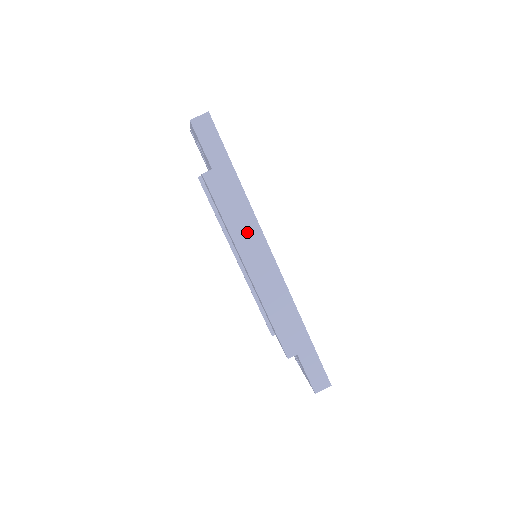
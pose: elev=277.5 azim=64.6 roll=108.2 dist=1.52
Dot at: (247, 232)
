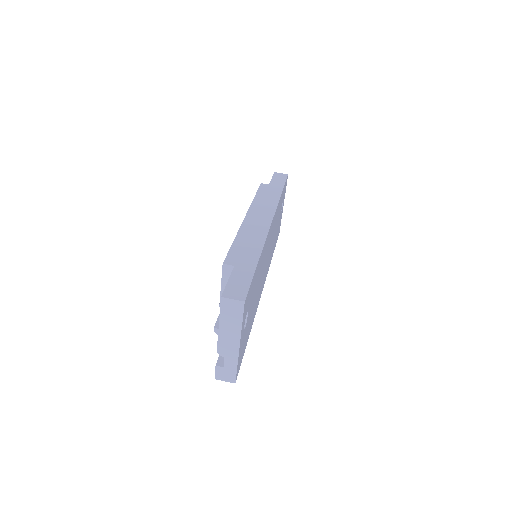
Dot at: (265, 206)
